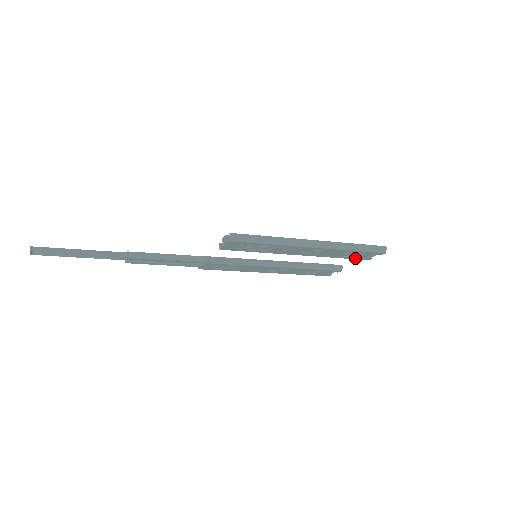
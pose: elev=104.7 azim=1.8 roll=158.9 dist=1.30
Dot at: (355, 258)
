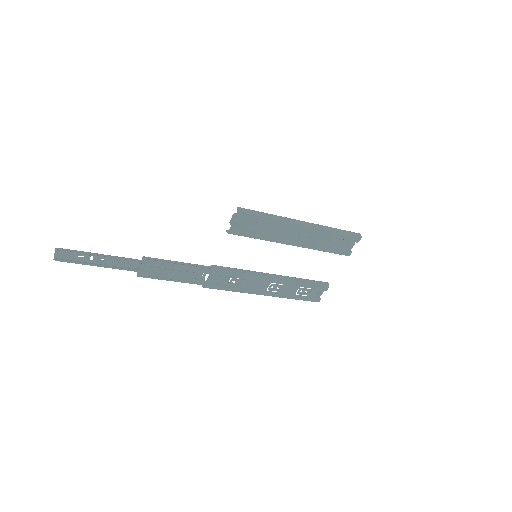
Dot at: (338, 252)
